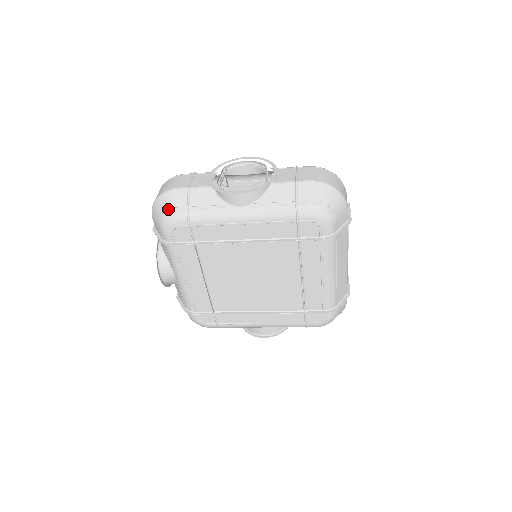
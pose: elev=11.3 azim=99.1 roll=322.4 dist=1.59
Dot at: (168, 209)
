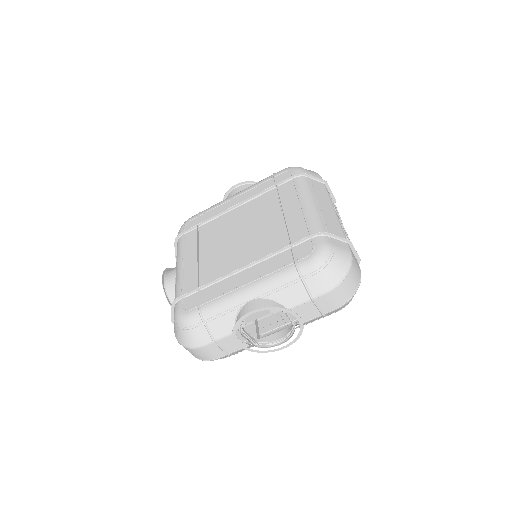
Dot at: occluded
